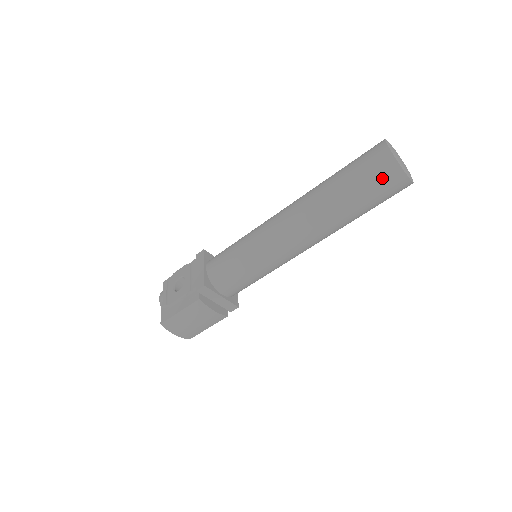
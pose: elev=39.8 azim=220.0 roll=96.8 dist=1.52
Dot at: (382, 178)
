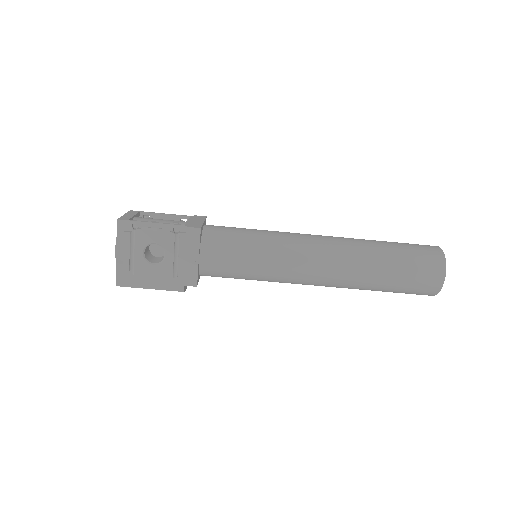
Dot at: (416, 294)
